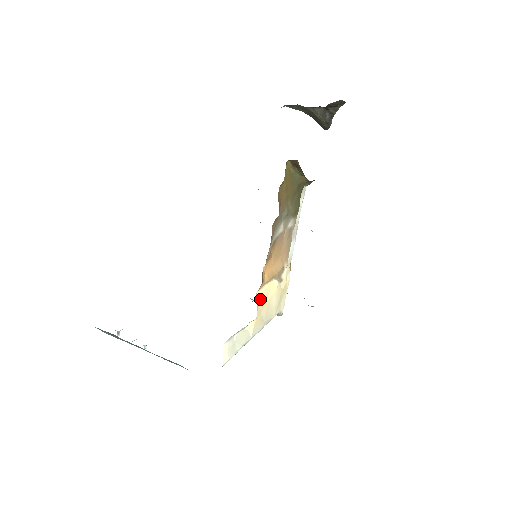
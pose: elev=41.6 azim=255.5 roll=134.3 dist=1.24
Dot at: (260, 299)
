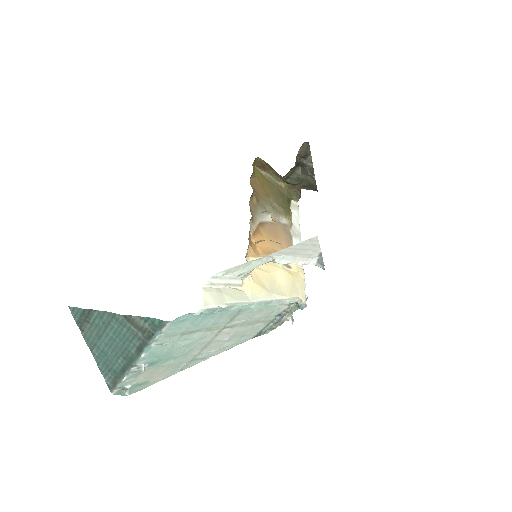
Dot at: occluded
